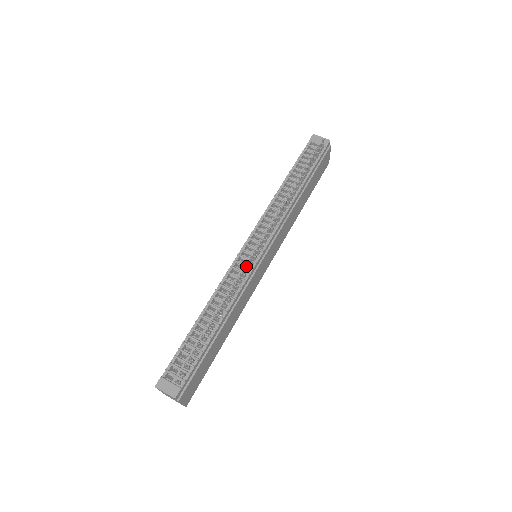
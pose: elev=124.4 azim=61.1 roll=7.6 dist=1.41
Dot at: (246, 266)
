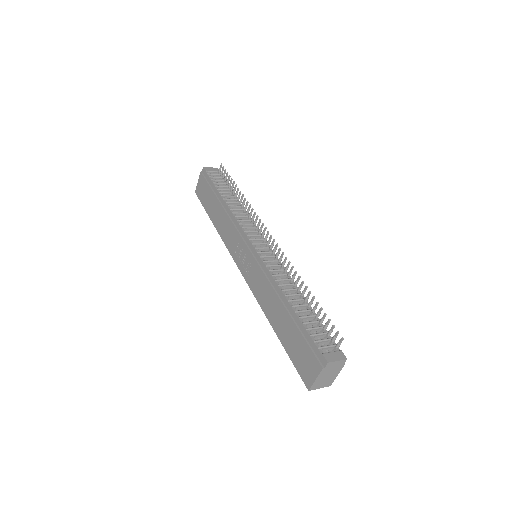
Dot at: (279, 251)
